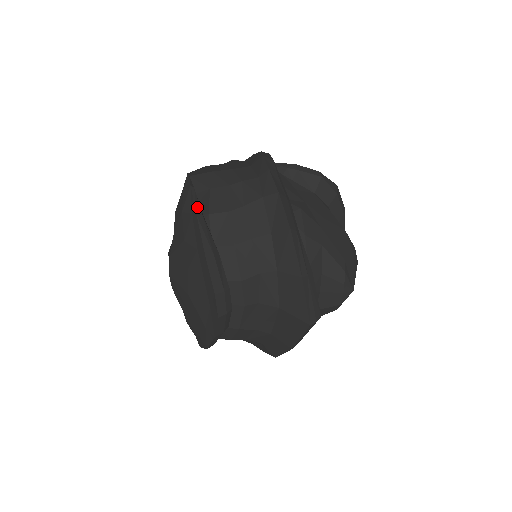
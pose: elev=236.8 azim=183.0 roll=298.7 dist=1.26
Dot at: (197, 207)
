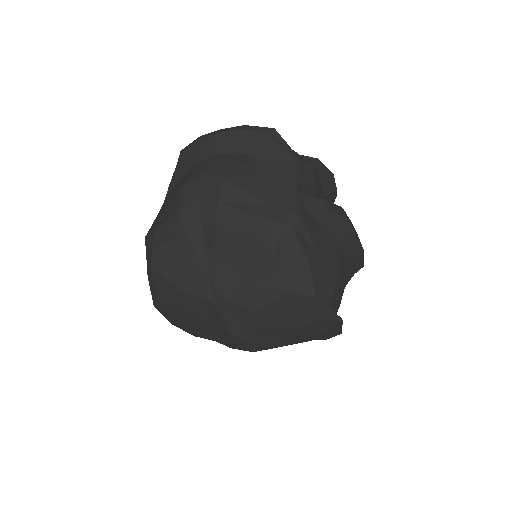
Dot at: (341, 328)
